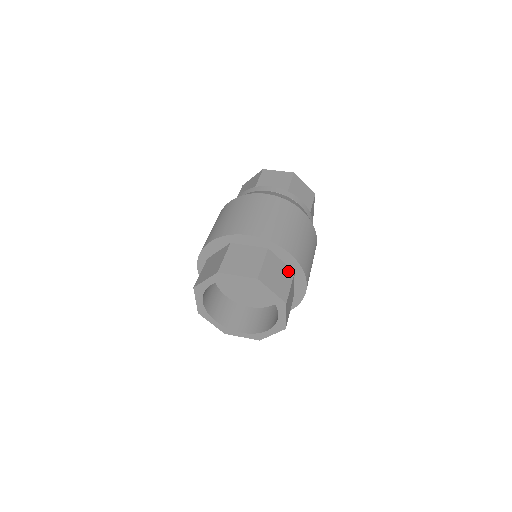
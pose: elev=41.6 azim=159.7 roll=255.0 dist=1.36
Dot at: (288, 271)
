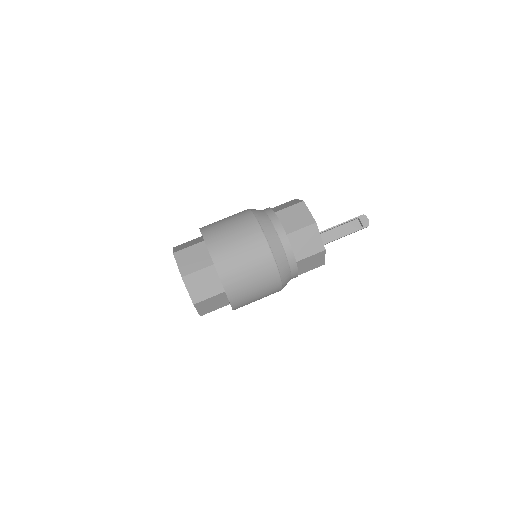
Dot at: (219, 287)
